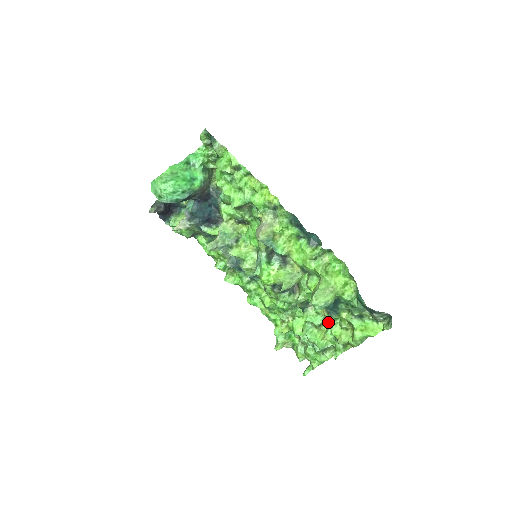
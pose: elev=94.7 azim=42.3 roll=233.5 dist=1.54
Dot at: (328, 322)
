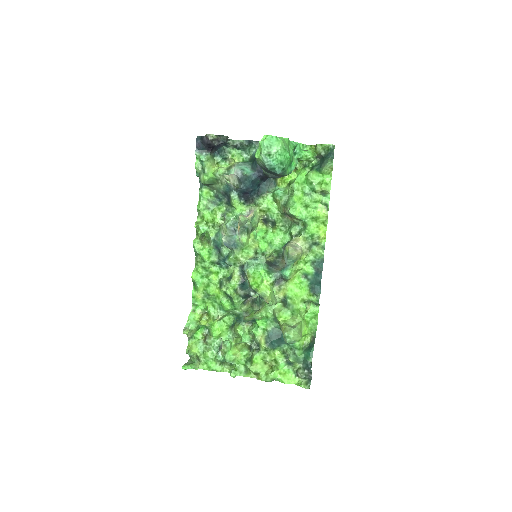
Dot at: (252, 346)
